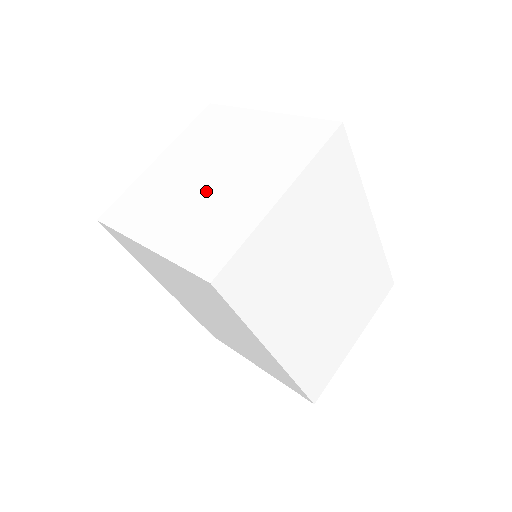
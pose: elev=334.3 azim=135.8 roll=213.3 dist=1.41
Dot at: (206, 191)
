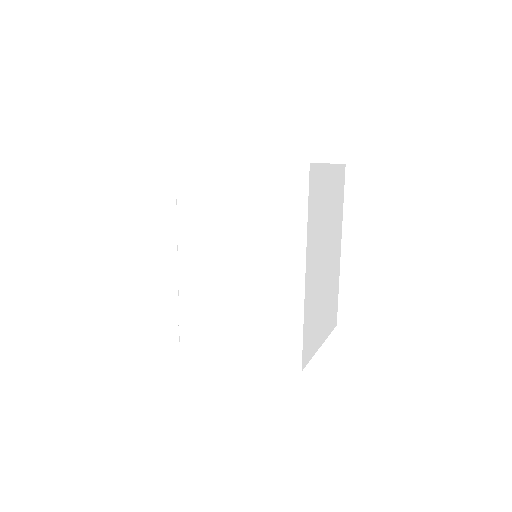
Dot at: occluded
